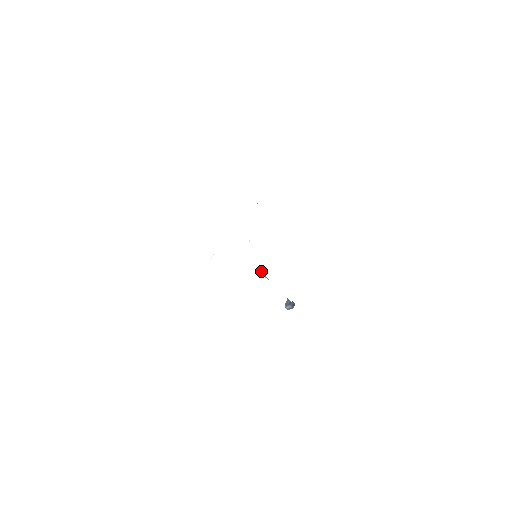
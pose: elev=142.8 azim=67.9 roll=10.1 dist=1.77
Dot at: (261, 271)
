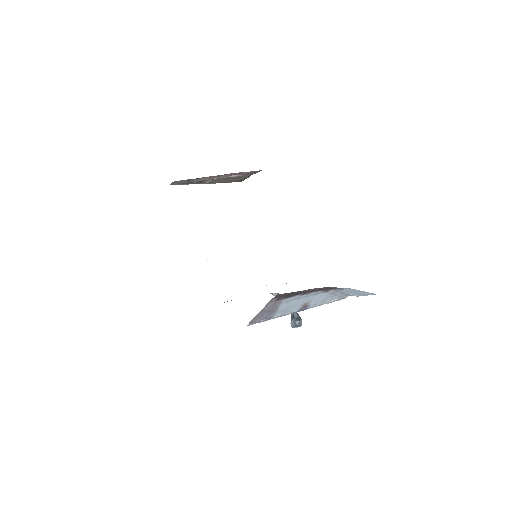
Dot at: occluded
